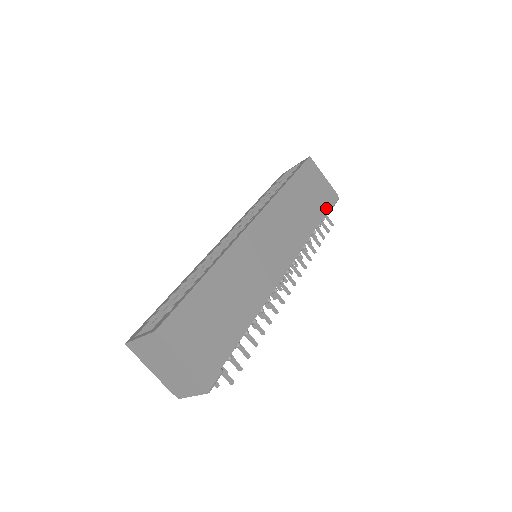
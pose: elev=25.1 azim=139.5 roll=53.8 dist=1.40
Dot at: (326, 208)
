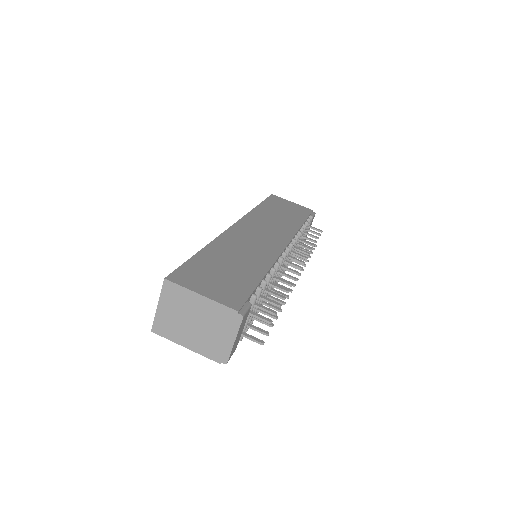
Dot at: (305, 216)
